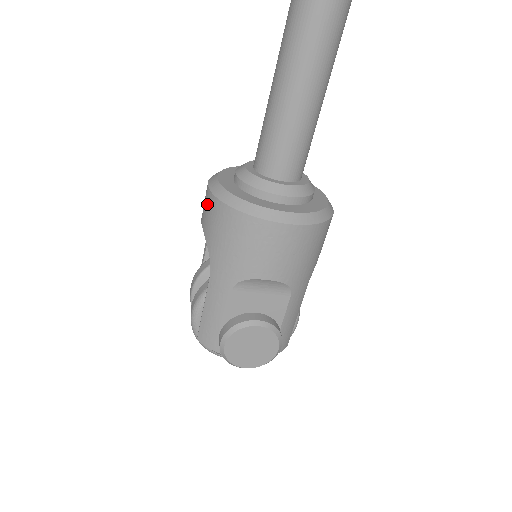
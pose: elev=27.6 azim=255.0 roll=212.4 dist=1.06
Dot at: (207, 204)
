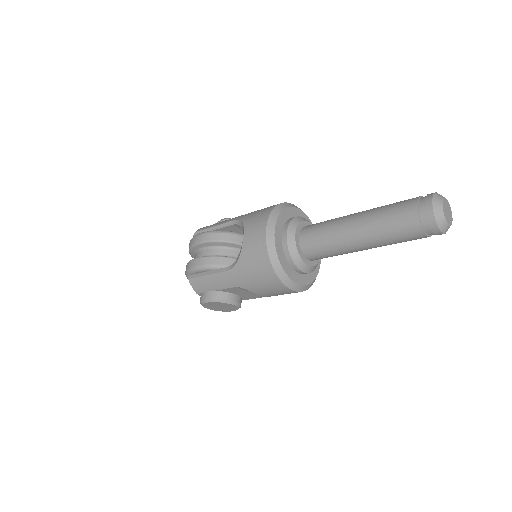
Dot at: (257, 242)
